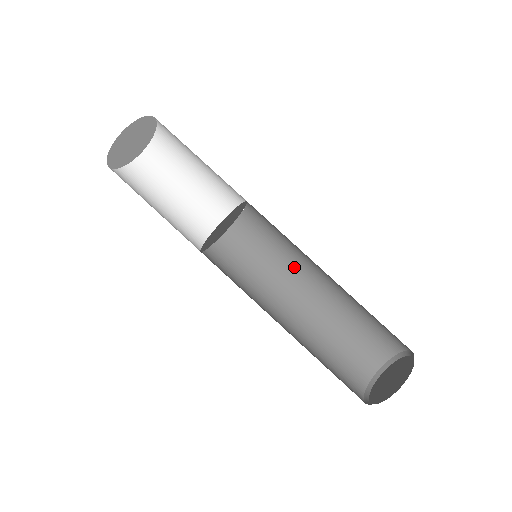
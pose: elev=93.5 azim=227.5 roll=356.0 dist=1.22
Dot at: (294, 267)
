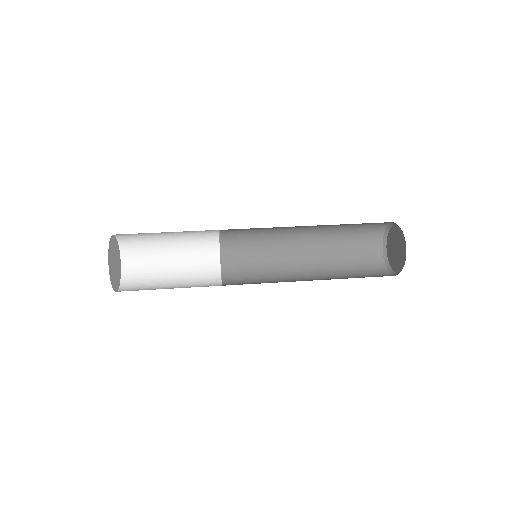
Dot at: (284, 277)
